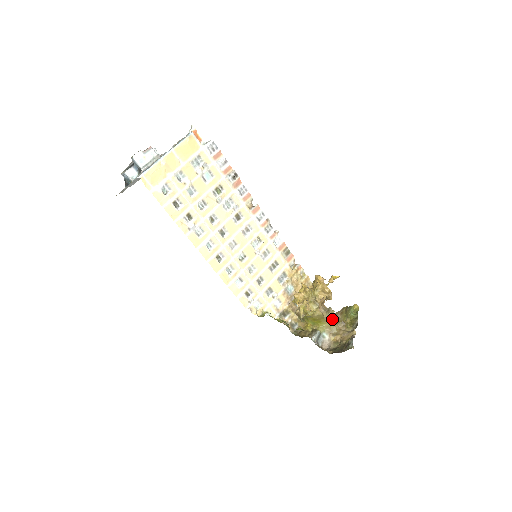
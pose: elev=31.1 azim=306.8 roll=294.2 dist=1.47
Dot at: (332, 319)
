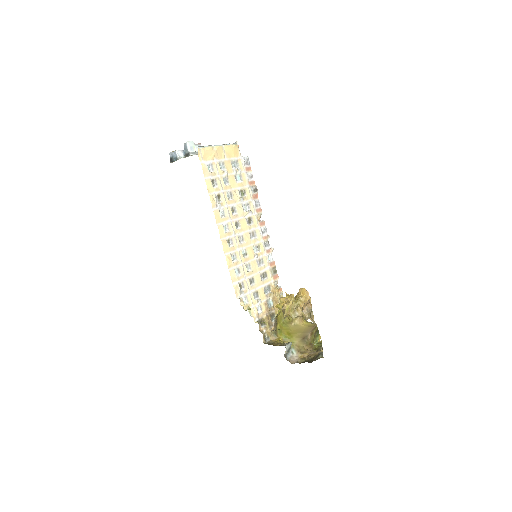
Dot at: (313, 320)
